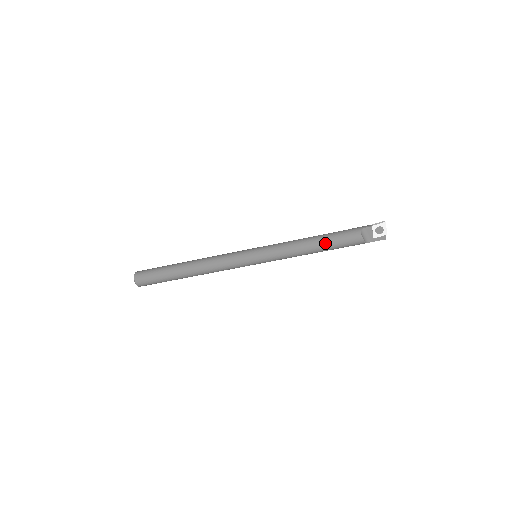
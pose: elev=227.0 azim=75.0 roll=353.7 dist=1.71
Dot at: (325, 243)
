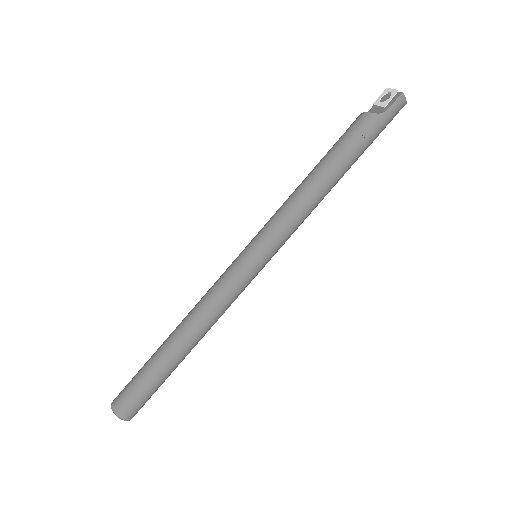
Dot at: (322, 159)
